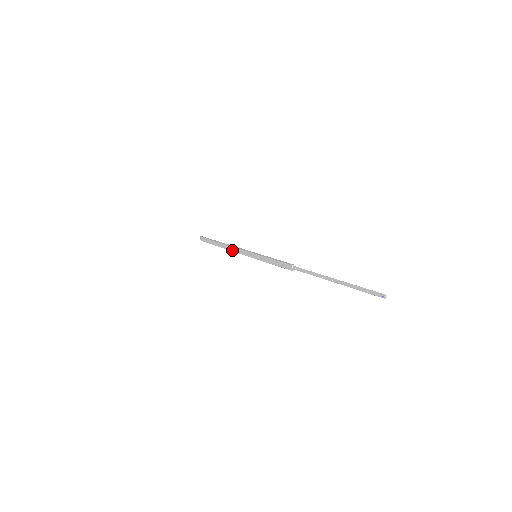
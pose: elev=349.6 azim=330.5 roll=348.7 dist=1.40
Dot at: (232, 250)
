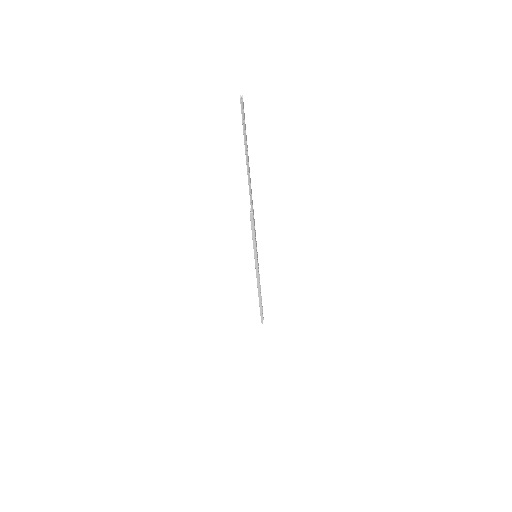
Dot at: (257, 284)
